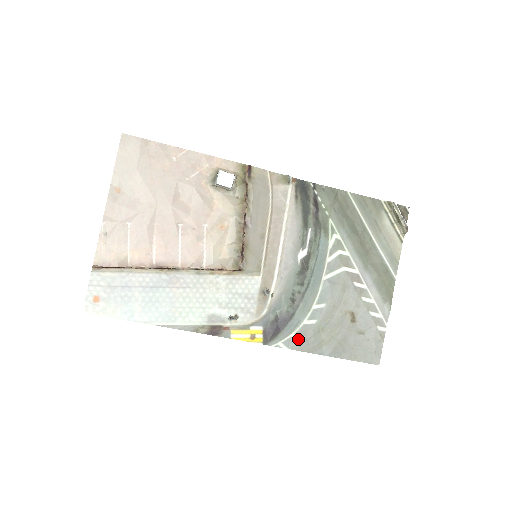
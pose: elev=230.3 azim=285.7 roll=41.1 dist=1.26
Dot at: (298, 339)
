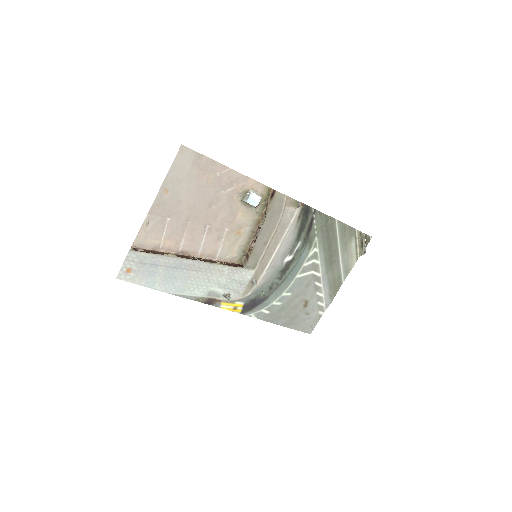
Dot at: (265, 313)
